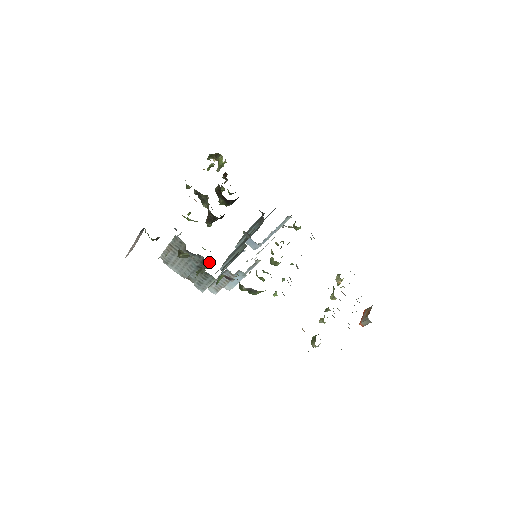
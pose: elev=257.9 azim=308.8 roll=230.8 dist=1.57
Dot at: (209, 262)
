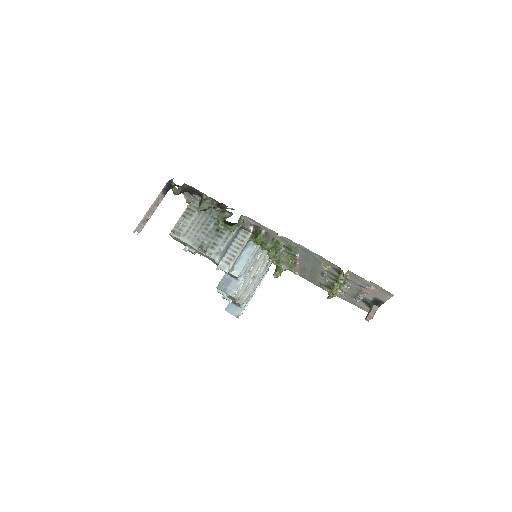
Dot at: (227, 214)
